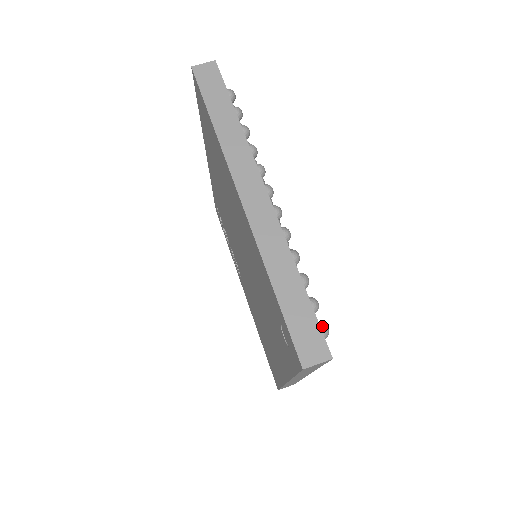
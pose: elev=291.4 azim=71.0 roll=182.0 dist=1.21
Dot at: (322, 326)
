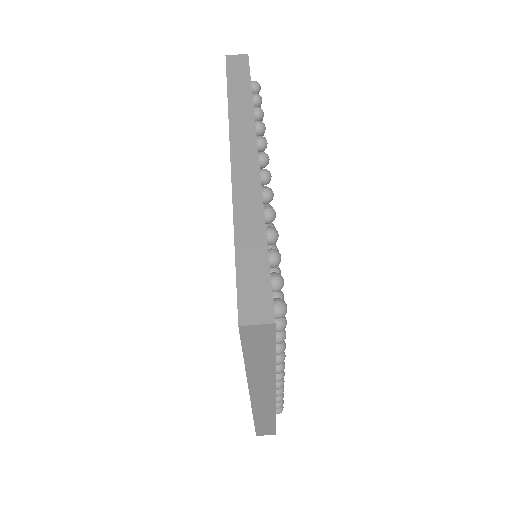
Dot at: (279, 413)
